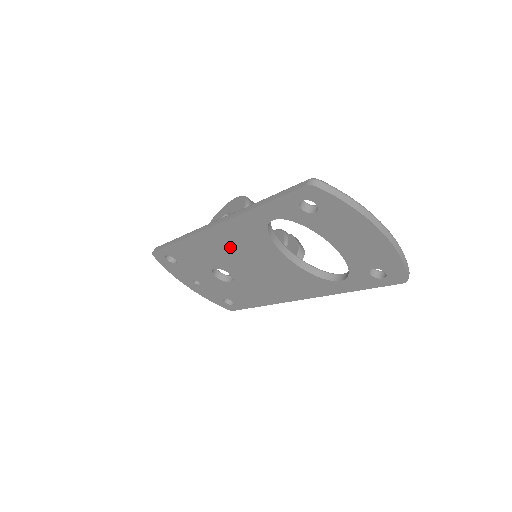
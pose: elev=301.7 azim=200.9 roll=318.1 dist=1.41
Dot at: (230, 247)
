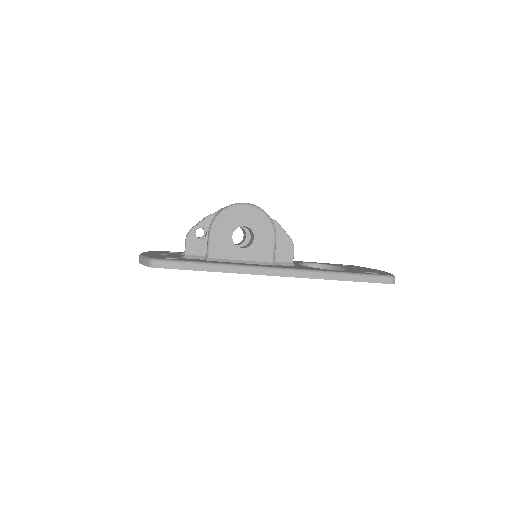
Dot at: occluded
